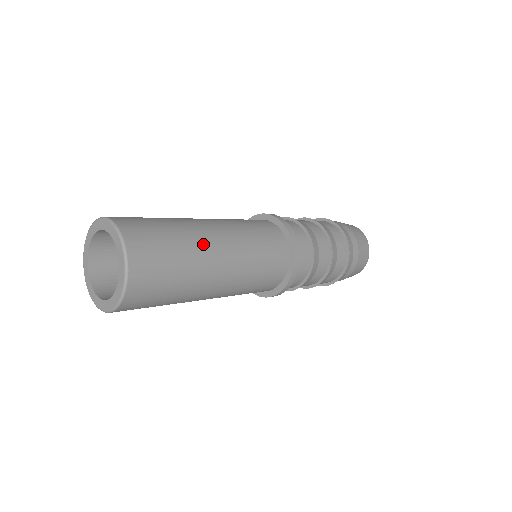
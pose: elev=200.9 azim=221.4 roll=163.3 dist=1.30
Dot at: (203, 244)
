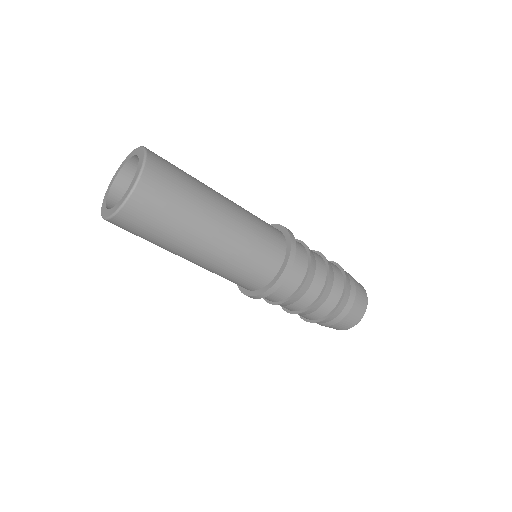
Dot at: (201, 227)
